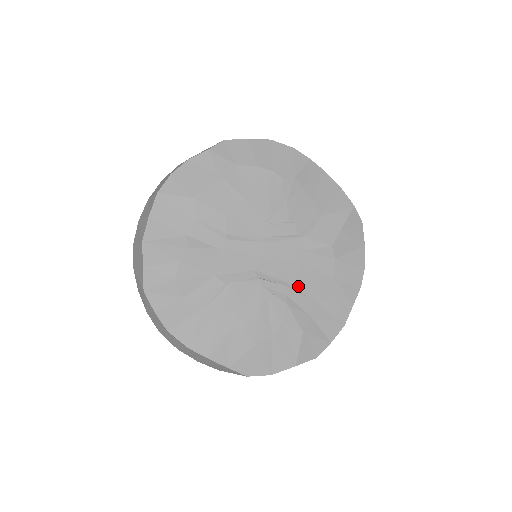
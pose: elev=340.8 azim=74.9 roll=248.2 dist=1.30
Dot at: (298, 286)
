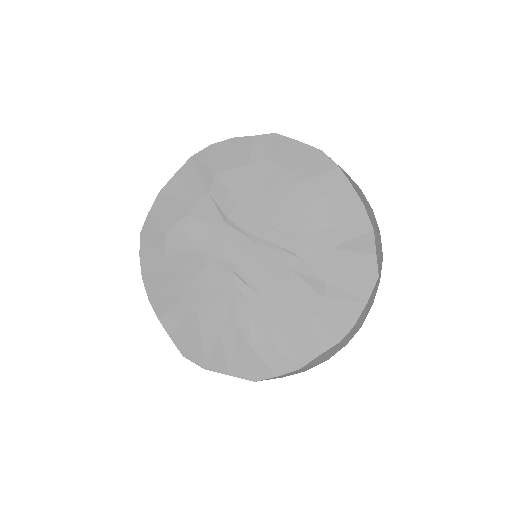
Dot at: (271, 302)
